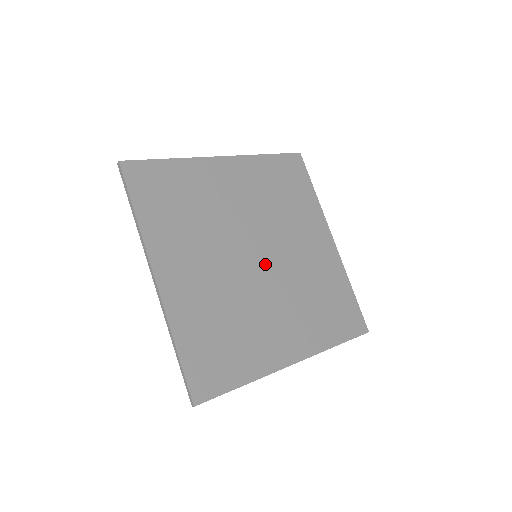
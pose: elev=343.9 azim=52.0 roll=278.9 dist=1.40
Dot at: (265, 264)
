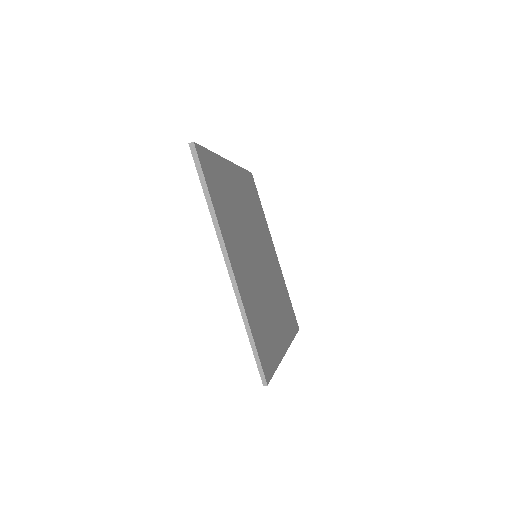
Dot at: (262, 264)
